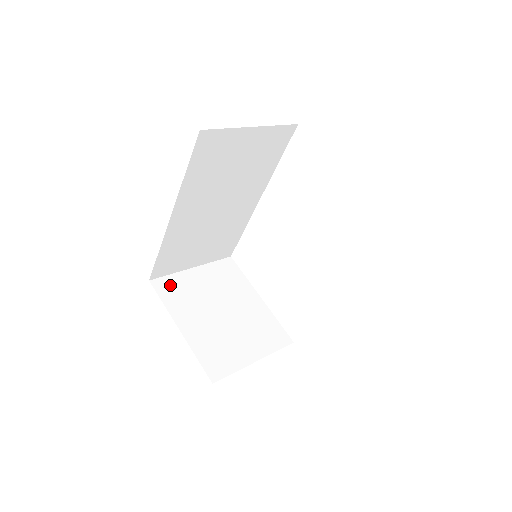
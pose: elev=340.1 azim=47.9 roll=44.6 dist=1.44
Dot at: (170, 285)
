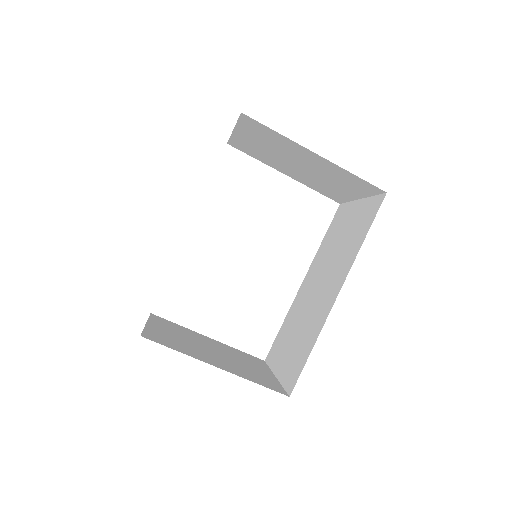
Dot at: (157, 337)
